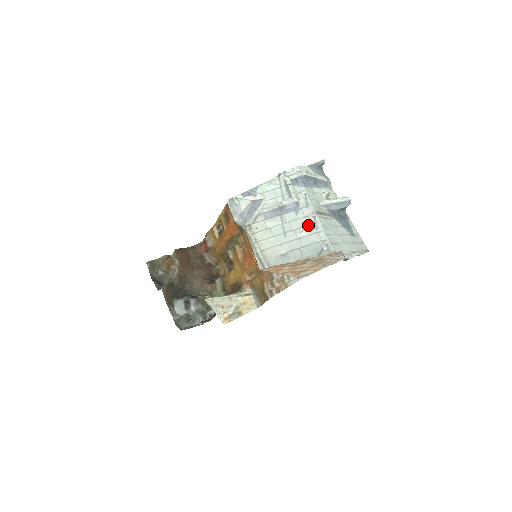
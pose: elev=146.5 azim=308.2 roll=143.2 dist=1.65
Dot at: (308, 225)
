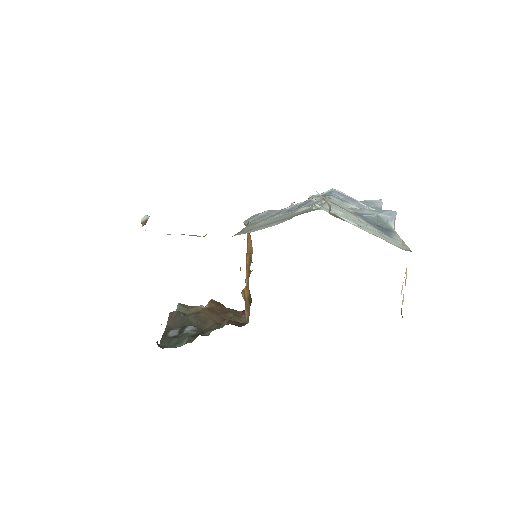
Dot at: occluded
